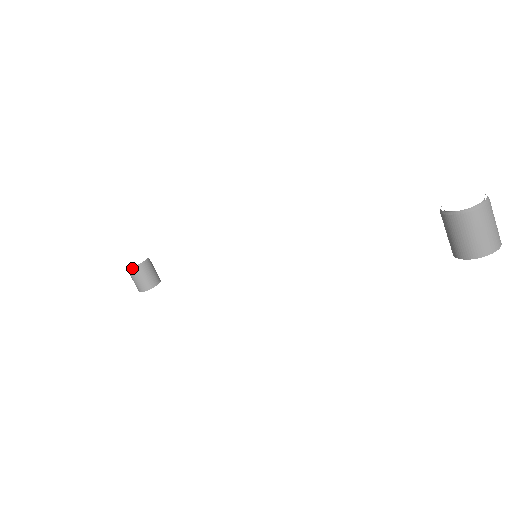
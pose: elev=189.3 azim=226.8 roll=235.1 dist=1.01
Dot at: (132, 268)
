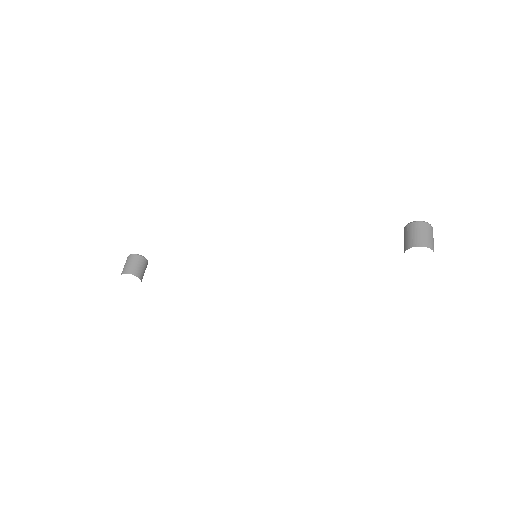
Dot at: (136, 254)
